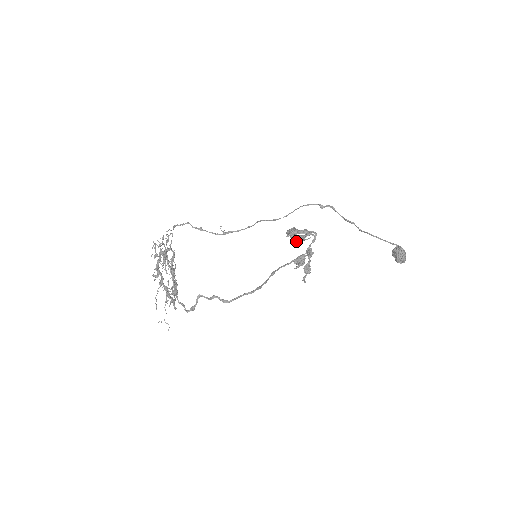
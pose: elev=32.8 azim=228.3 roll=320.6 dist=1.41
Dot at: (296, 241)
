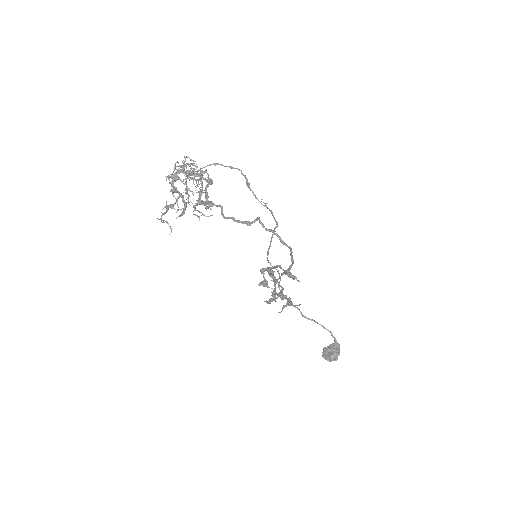
Dot at: (266, 282)
